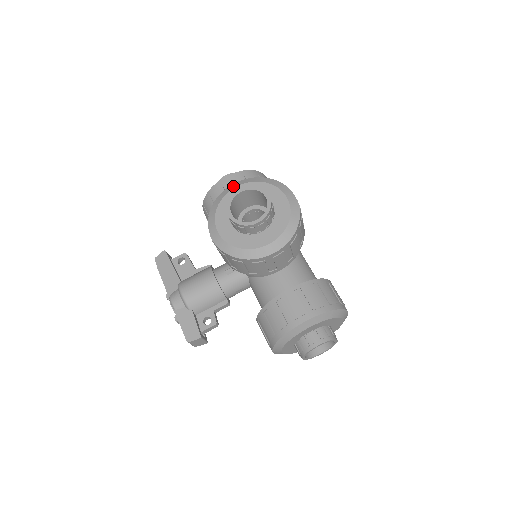
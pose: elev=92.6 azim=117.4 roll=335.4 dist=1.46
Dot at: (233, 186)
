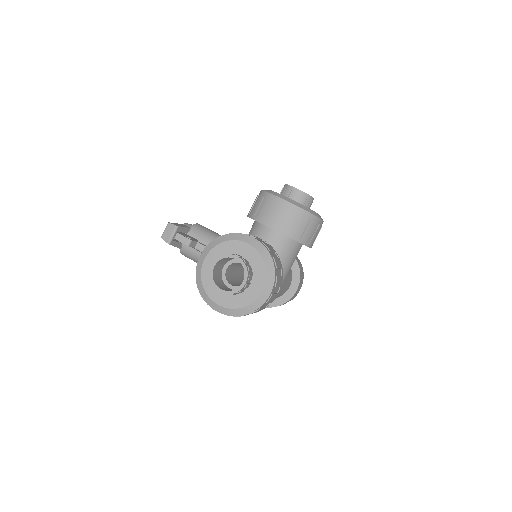
Dot at: occluded
